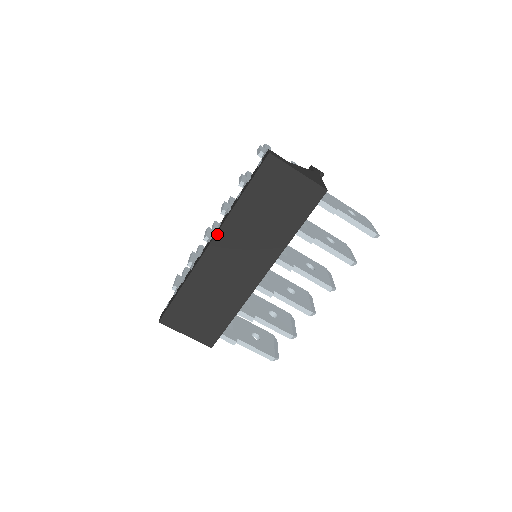
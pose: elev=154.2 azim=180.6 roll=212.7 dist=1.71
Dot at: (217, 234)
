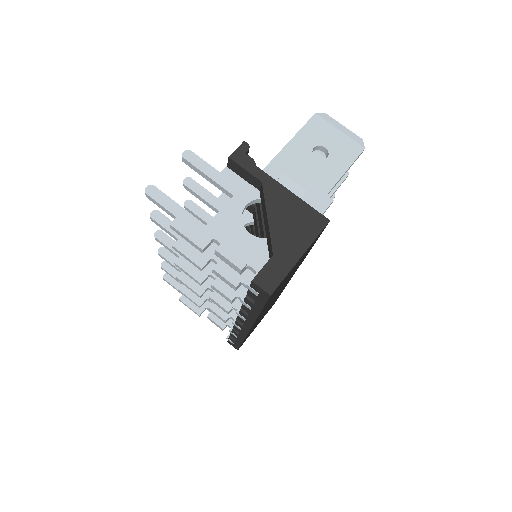
Dot at: (252, 326)
